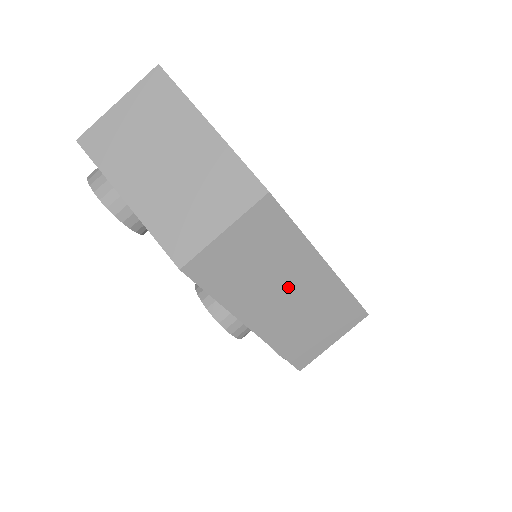
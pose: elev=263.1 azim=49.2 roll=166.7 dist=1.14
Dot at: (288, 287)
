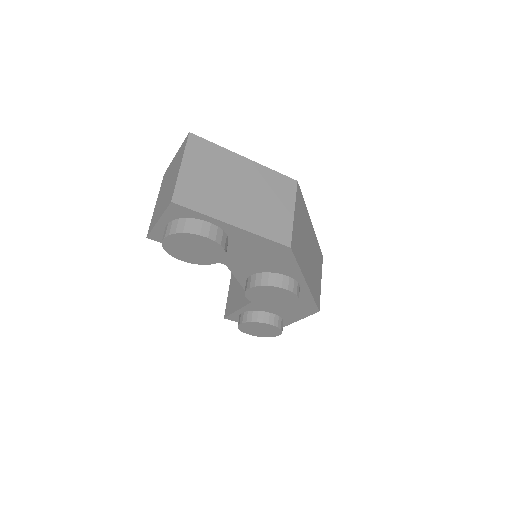
Dot at: (309, 246)
